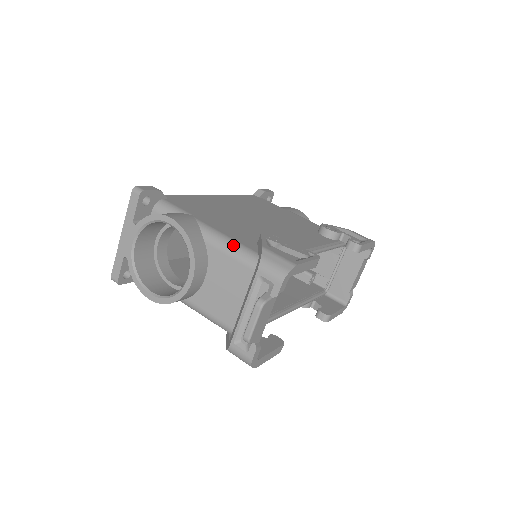
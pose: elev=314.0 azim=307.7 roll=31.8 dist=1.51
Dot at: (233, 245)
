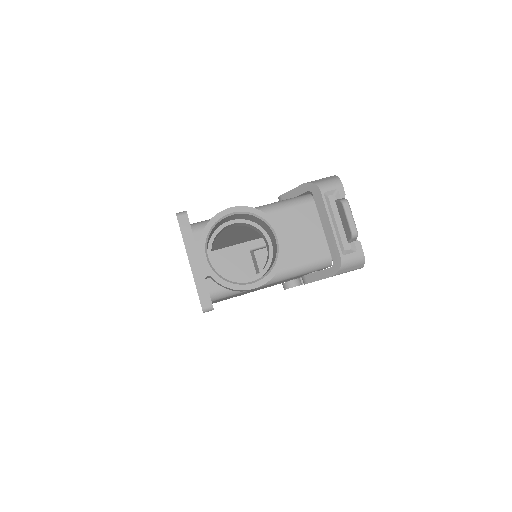
Dot at: (281, 202)
